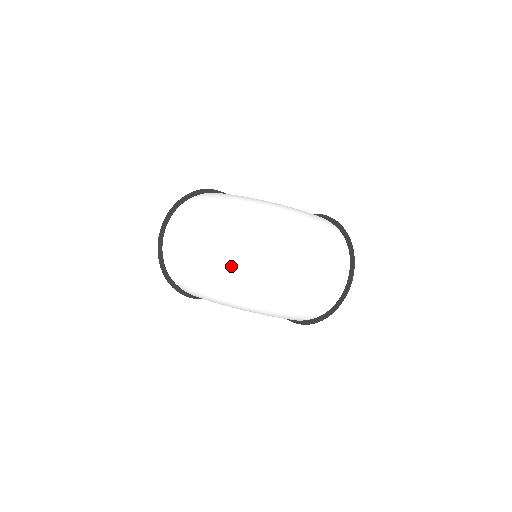
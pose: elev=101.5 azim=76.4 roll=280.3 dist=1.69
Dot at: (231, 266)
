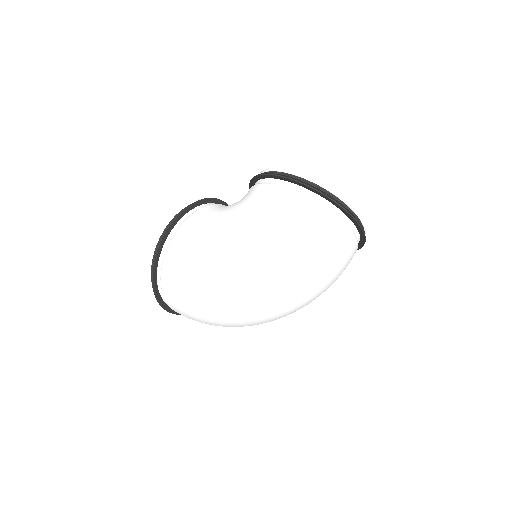
Dot at: (258, 324)
